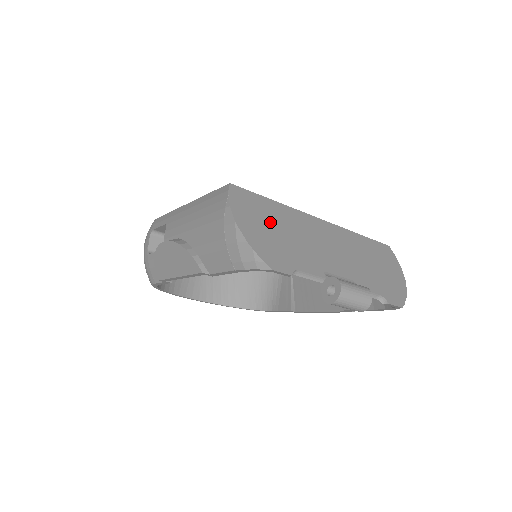
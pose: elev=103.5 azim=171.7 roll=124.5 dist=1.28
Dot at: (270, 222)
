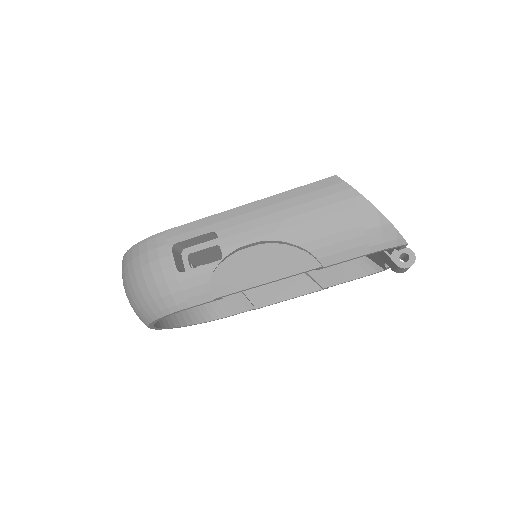
Dot at: occluded
